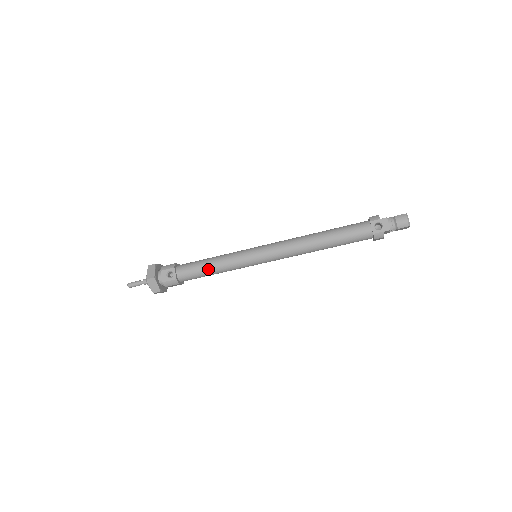
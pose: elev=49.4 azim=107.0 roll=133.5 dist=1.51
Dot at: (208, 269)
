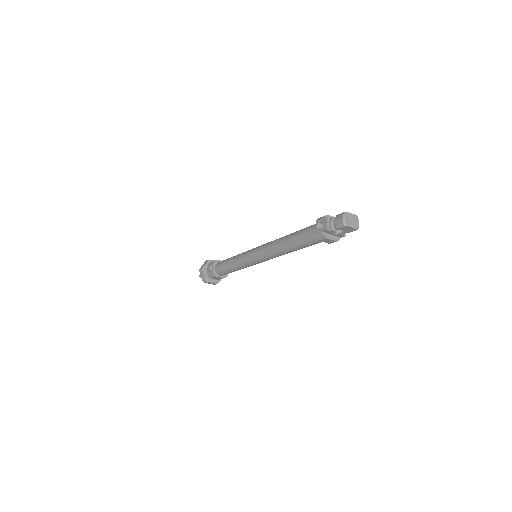
Dot at: (228, 265)
